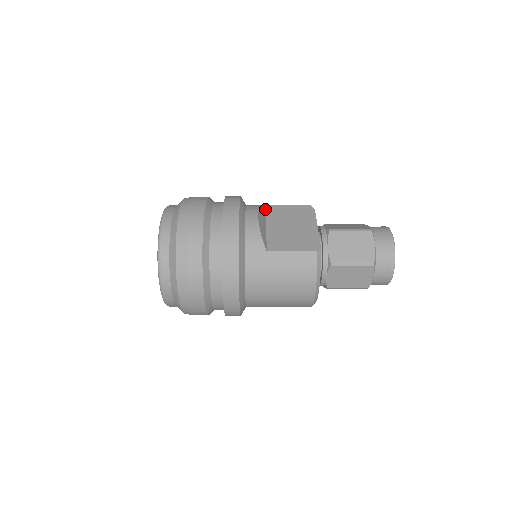
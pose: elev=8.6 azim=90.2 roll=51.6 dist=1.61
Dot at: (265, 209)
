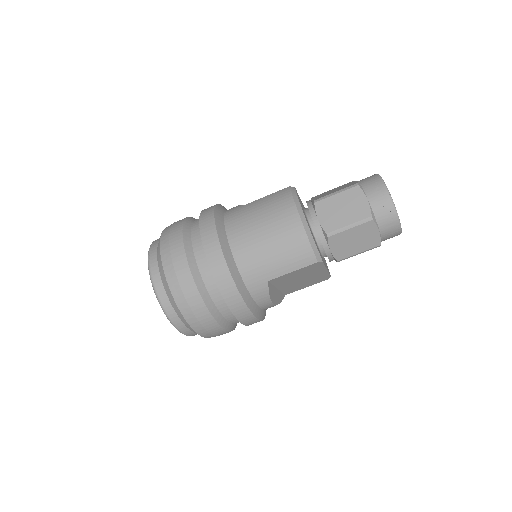
Dot at: occluded
